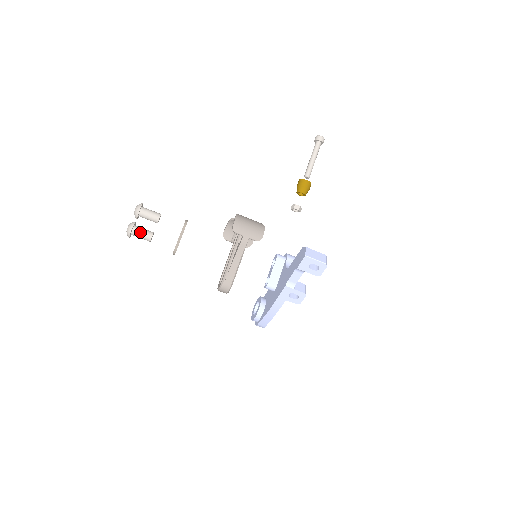
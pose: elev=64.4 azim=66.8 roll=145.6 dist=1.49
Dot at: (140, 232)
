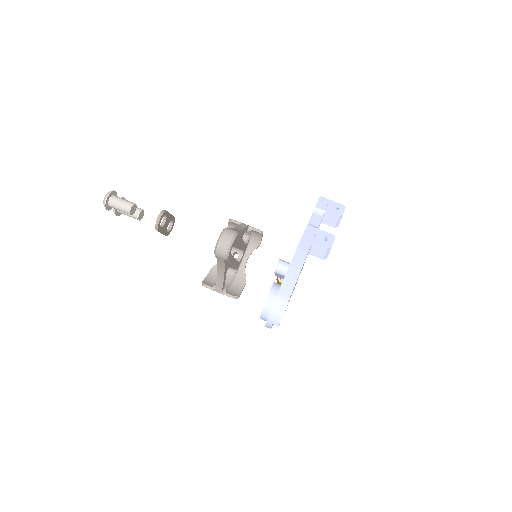
Dot at: (122, 198)
